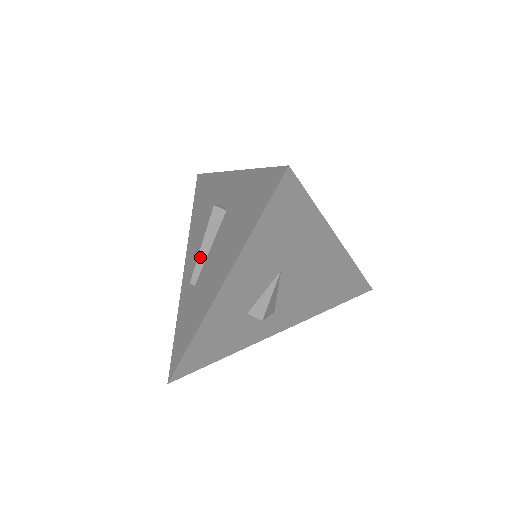
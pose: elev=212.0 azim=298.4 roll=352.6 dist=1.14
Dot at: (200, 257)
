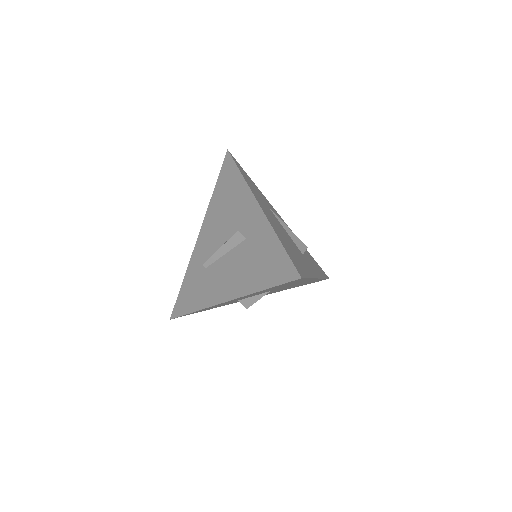
Dot at: (216, 254)
